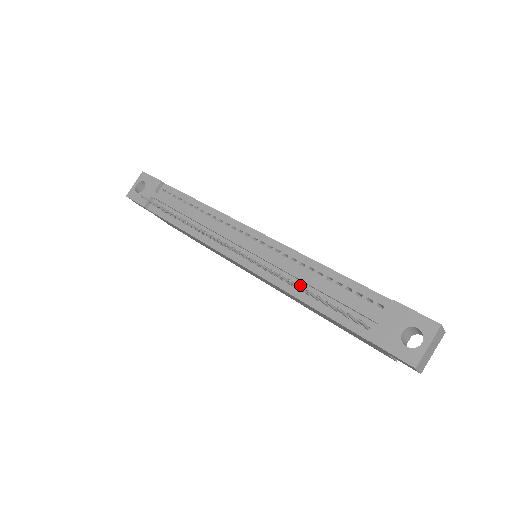
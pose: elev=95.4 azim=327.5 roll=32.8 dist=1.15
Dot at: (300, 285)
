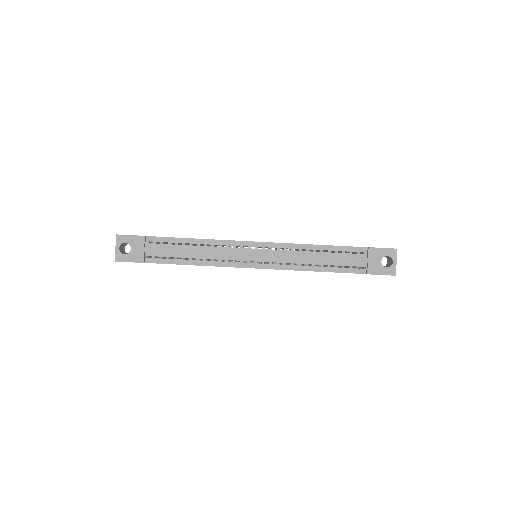
Dot at: (310, 263)
